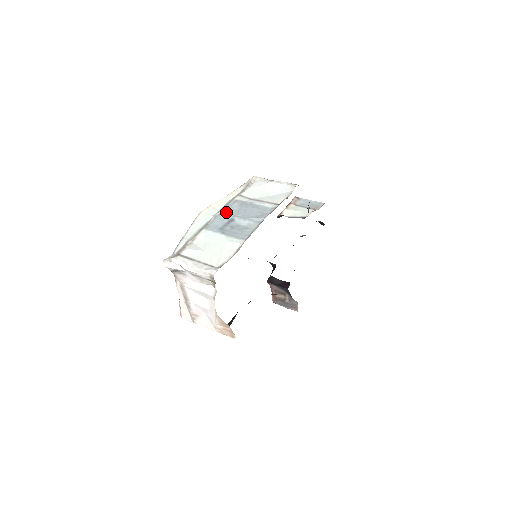
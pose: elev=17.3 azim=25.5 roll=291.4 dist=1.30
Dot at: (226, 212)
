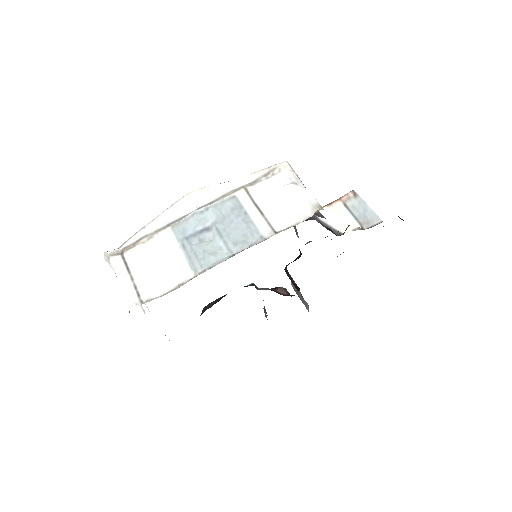
Dot at: (210, 212)
